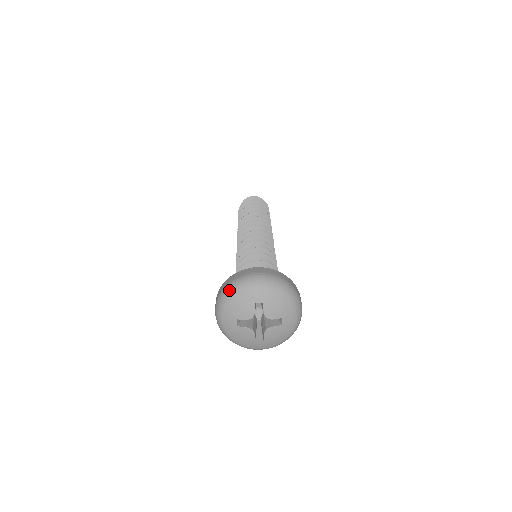
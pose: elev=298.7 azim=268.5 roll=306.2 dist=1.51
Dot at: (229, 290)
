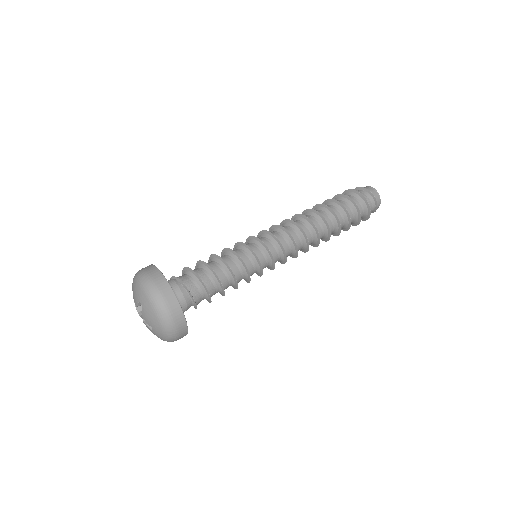
Dot at: (138, 275)
